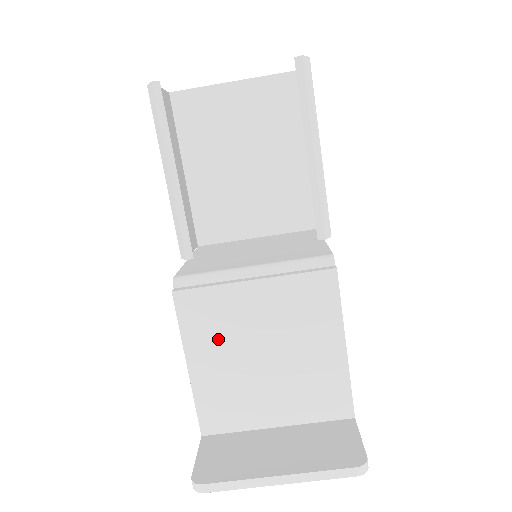
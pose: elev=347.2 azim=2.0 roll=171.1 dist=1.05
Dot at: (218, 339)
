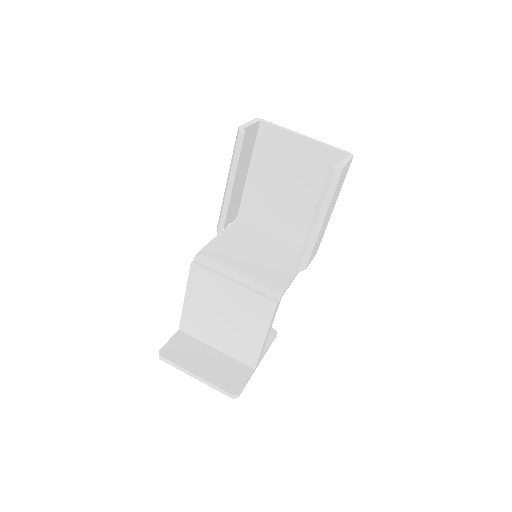
Dot at: (204, 296)
